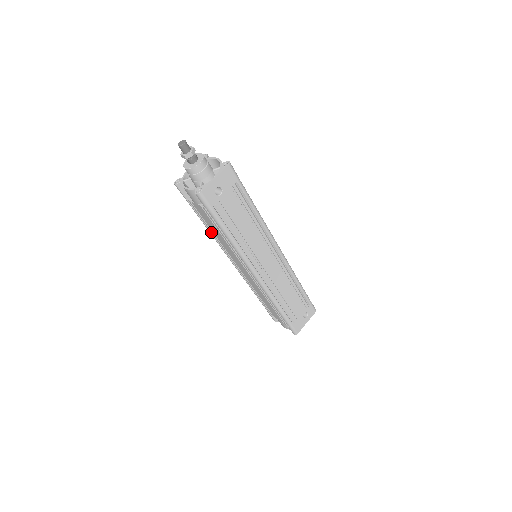
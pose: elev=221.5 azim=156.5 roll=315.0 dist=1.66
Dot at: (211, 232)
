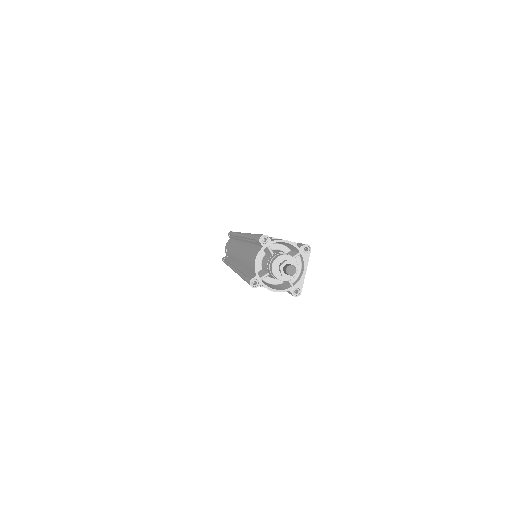
Dot at: occluded
